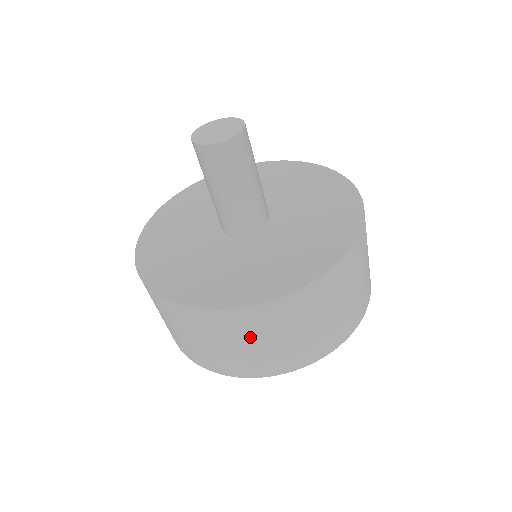
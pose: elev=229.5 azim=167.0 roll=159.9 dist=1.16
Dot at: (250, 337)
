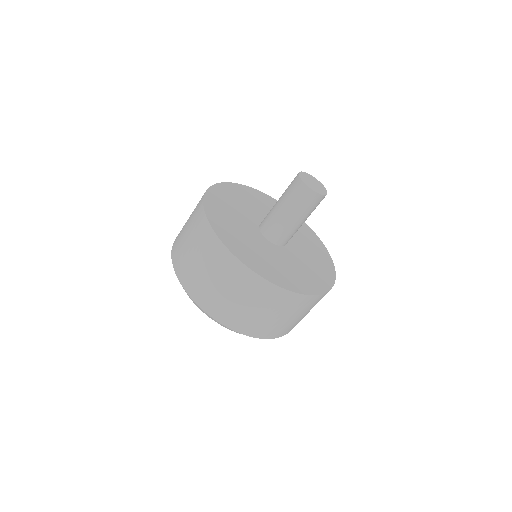
Dot at: (284, 312)
